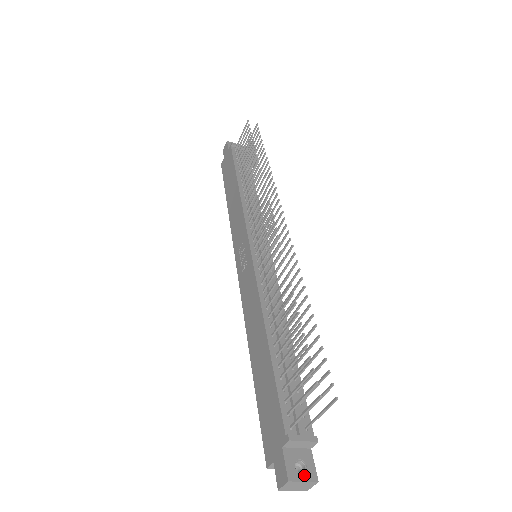
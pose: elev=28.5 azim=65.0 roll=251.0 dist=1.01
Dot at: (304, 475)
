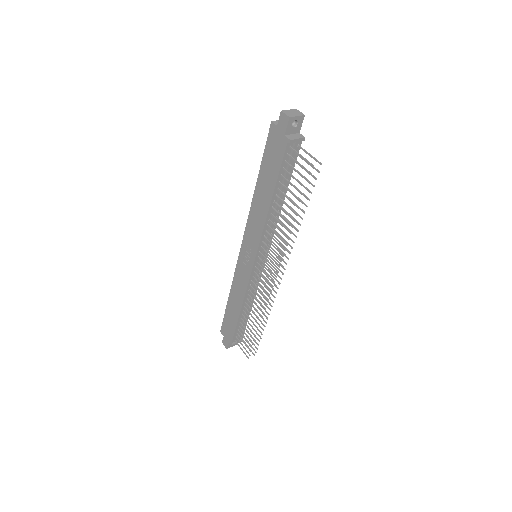
Dot at: occluded
